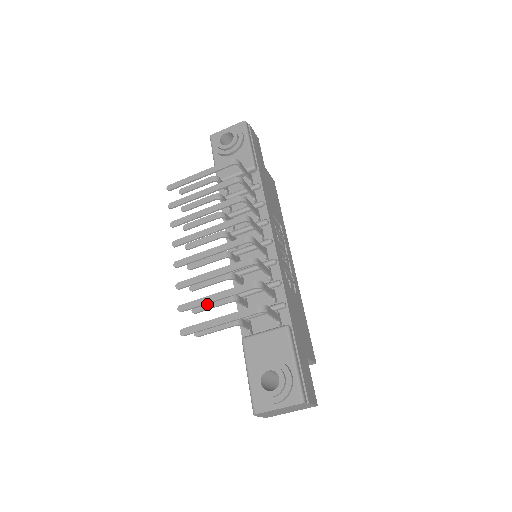
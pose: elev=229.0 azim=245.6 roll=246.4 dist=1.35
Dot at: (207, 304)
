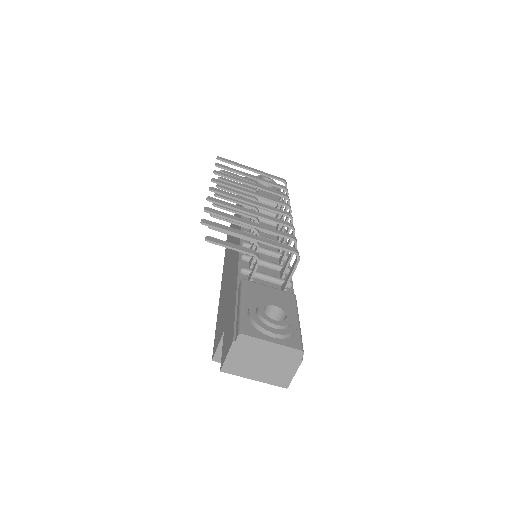
Dot at: occluded
